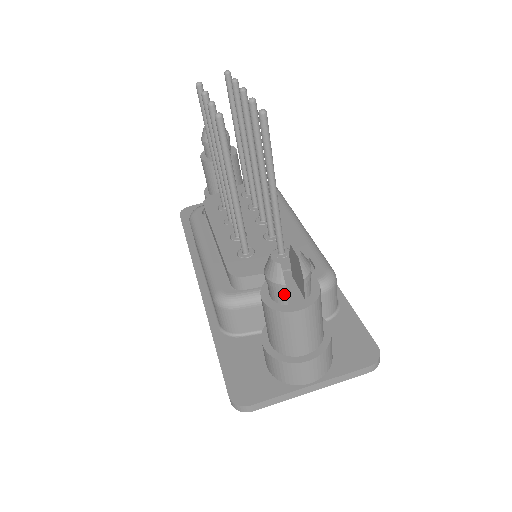
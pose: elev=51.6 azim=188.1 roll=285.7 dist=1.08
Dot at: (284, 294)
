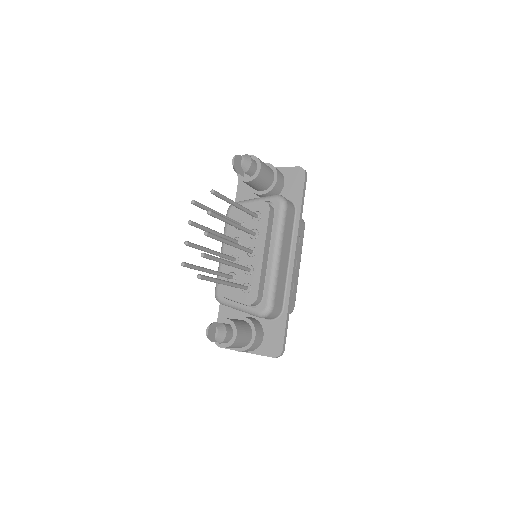
Dot at: (215, 341)
